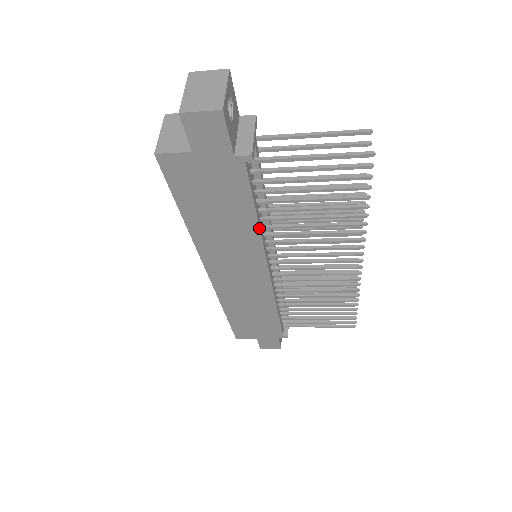
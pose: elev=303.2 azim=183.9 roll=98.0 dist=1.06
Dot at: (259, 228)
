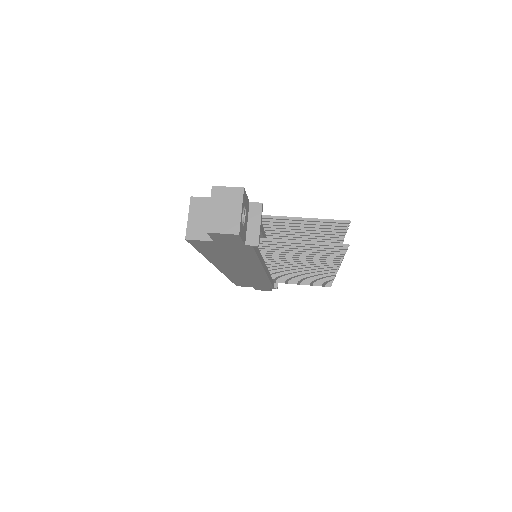
Dot at: (260, 262)
